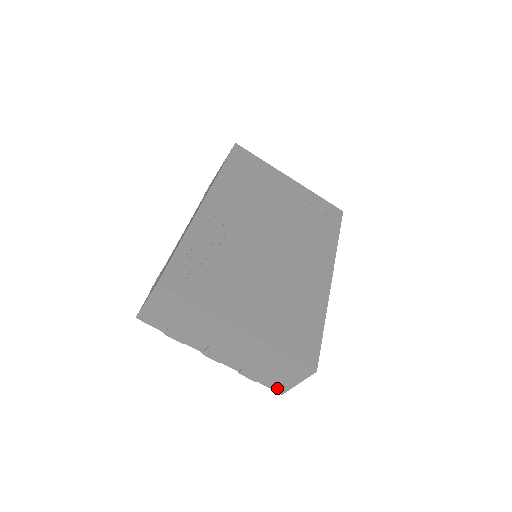
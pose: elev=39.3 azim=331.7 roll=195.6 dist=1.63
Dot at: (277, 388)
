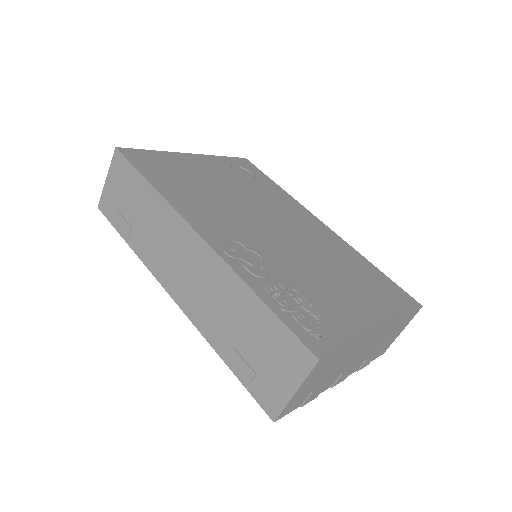
Dot at: (382, 352)
